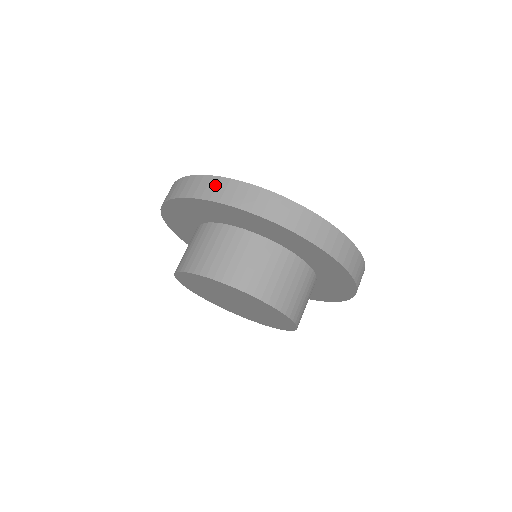
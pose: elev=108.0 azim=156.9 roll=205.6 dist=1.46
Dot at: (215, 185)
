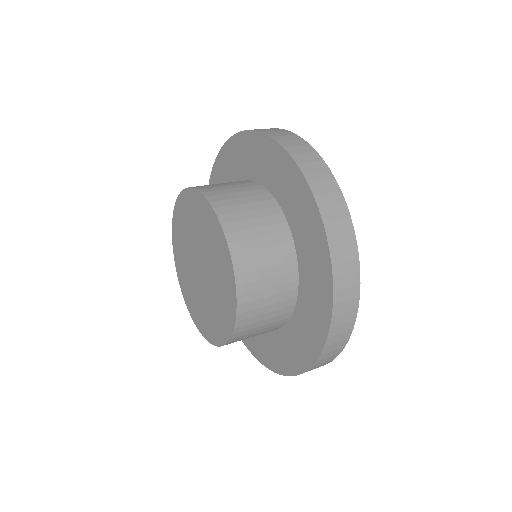
Dot at: occluded
